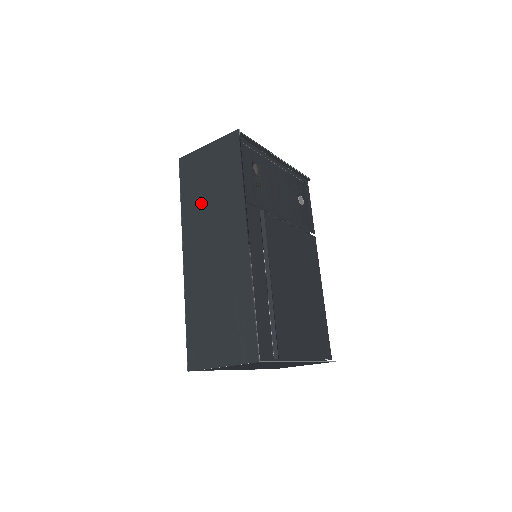
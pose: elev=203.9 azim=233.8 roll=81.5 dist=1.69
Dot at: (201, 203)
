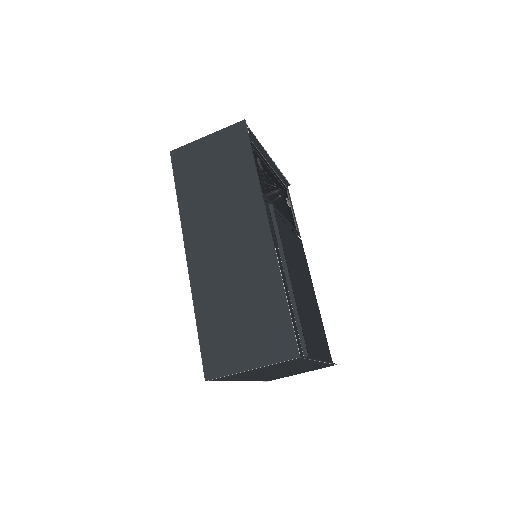
Dot at: (205, 196)
